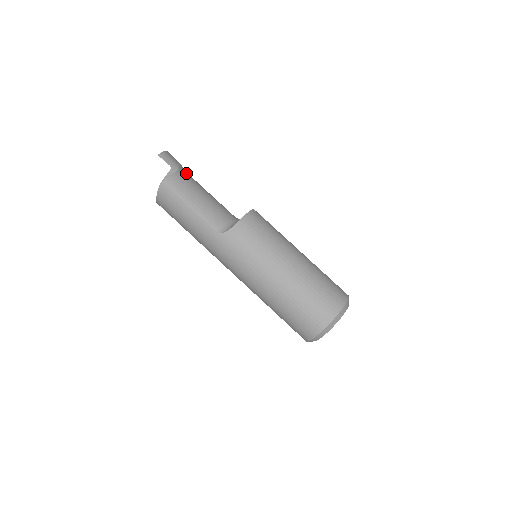
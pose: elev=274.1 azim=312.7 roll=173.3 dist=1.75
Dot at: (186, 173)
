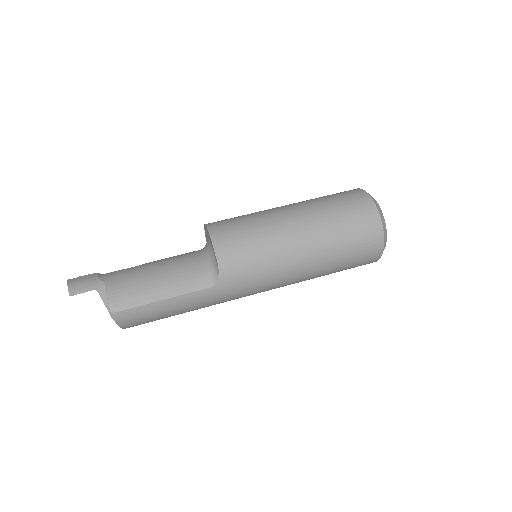
Dot at: (112, 275)
